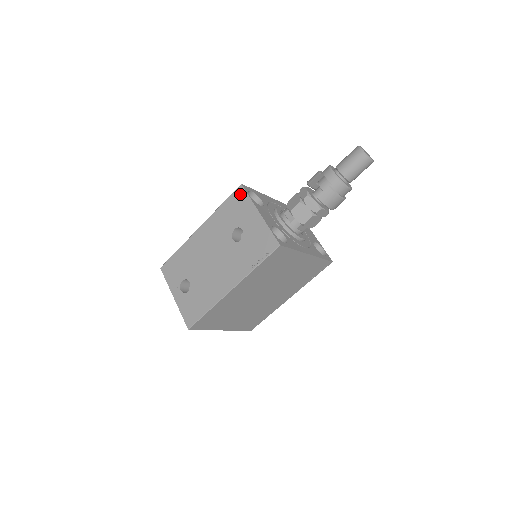
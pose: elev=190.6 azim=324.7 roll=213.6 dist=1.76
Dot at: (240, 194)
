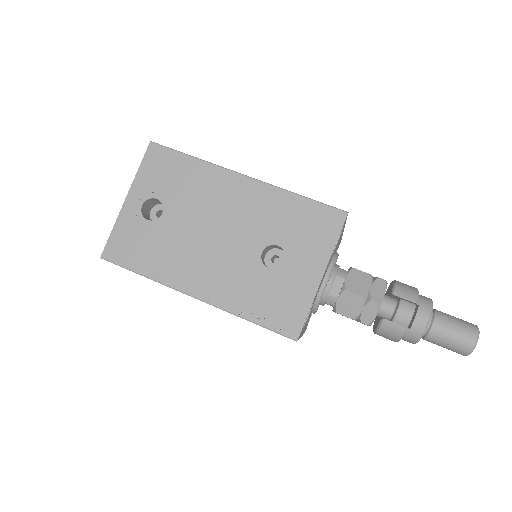
Dot at: (333, 221)
